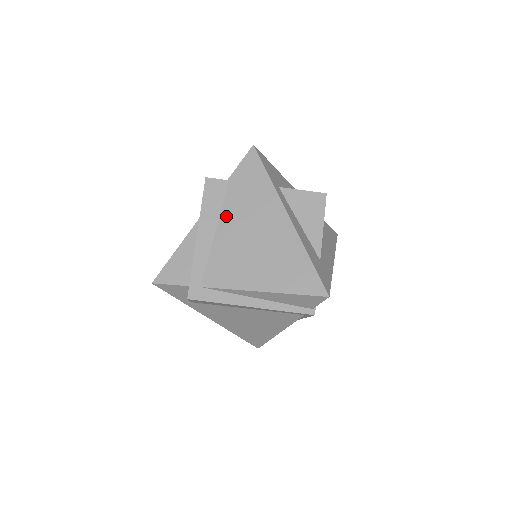
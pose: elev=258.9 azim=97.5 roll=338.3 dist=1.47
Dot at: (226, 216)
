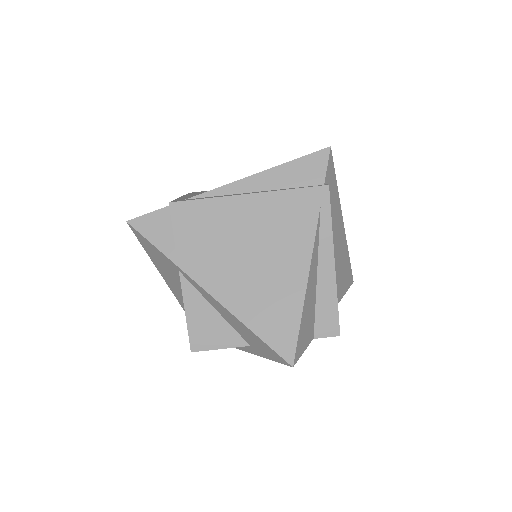
Dot at: occluded
